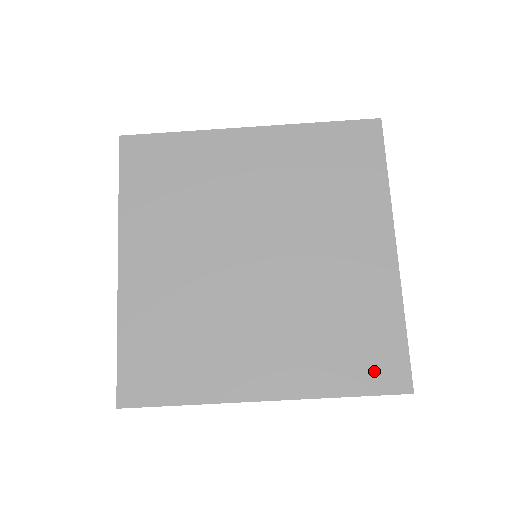
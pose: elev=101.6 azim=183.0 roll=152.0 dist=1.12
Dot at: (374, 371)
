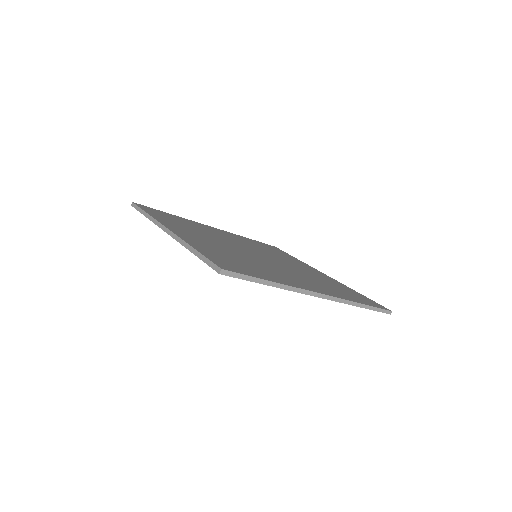
Dot at: (364, 300)
